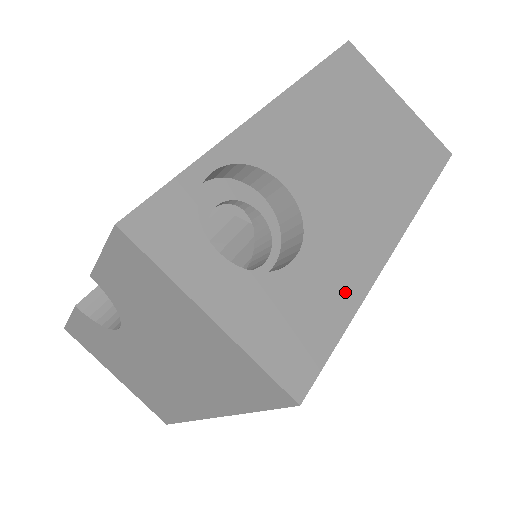
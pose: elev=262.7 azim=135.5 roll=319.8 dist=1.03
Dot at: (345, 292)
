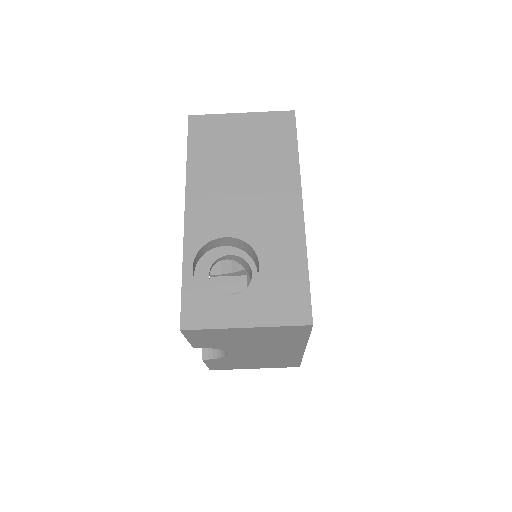
Dot at: (295, 256)
